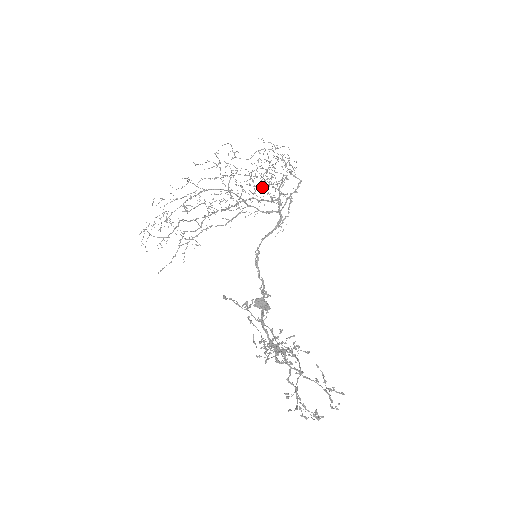
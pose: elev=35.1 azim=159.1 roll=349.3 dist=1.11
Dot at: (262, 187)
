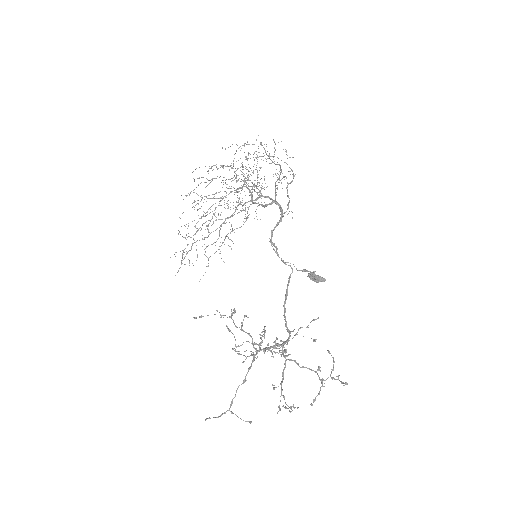
Dot at: occluded
